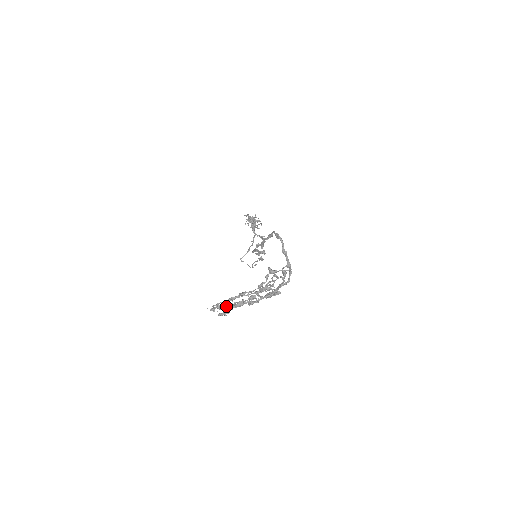
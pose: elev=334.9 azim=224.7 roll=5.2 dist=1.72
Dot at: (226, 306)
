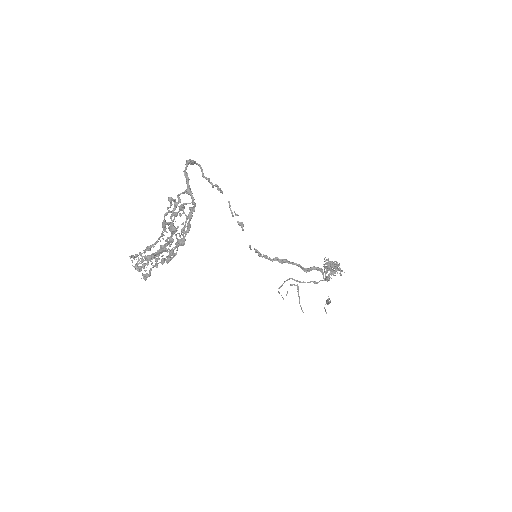
Dot at: (142, 258)
